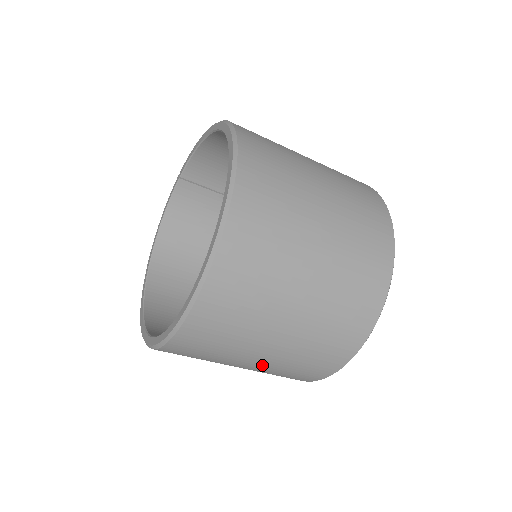
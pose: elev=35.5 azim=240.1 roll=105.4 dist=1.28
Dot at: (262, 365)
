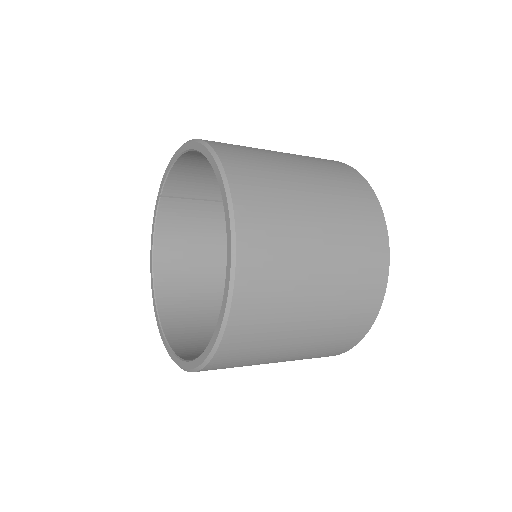
Dot at: (291, 358)
